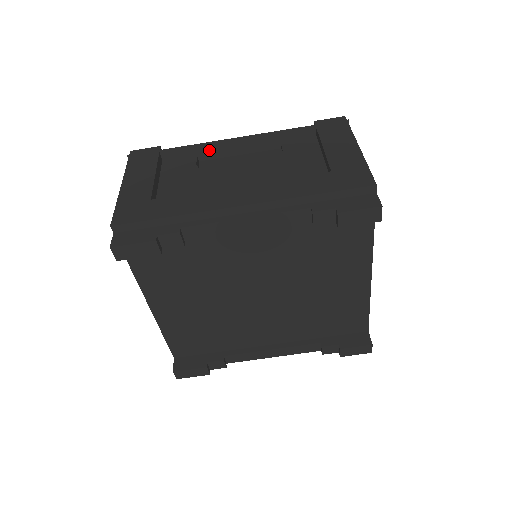
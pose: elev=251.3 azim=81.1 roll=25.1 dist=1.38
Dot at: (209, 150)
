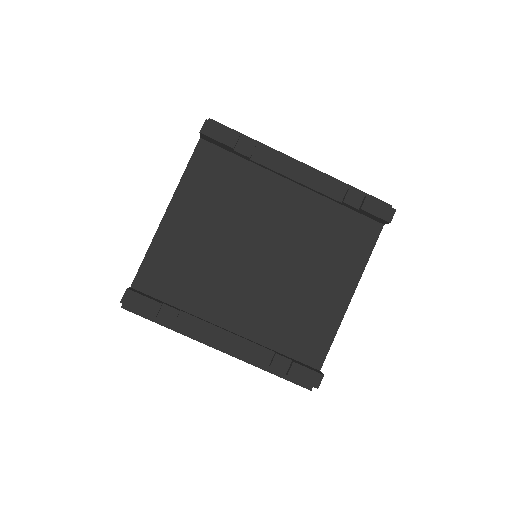
Dot at: occluded
